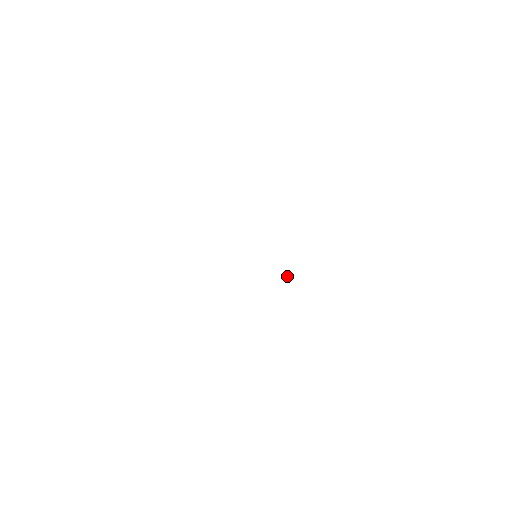
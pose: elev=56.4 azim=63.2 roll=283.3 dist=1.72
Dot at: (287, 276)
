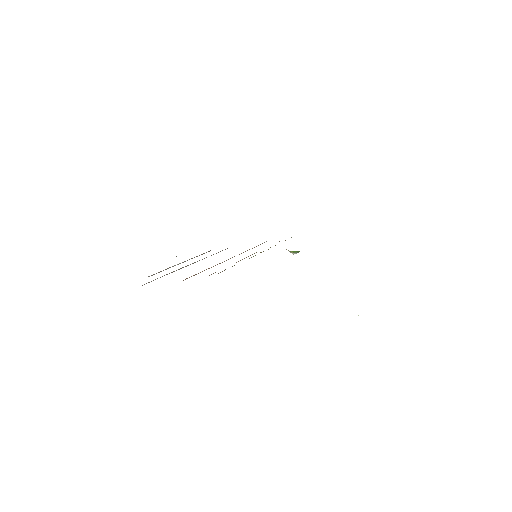
Dot at: occluded
